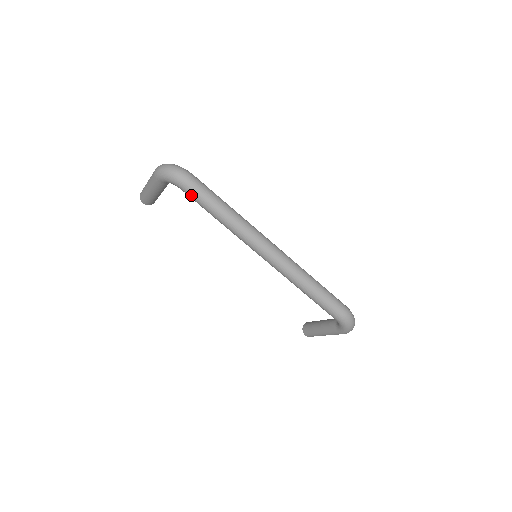
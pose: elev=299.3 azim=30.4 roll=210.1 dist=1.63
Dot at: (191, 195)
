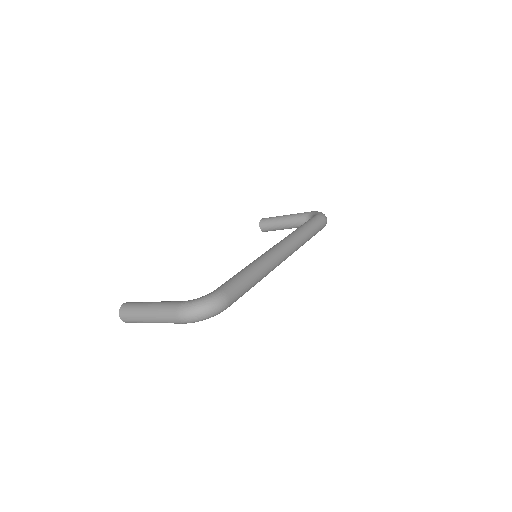
Dot at: occluded
